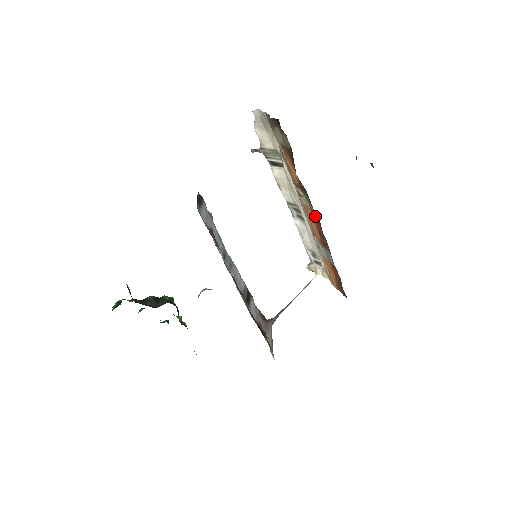
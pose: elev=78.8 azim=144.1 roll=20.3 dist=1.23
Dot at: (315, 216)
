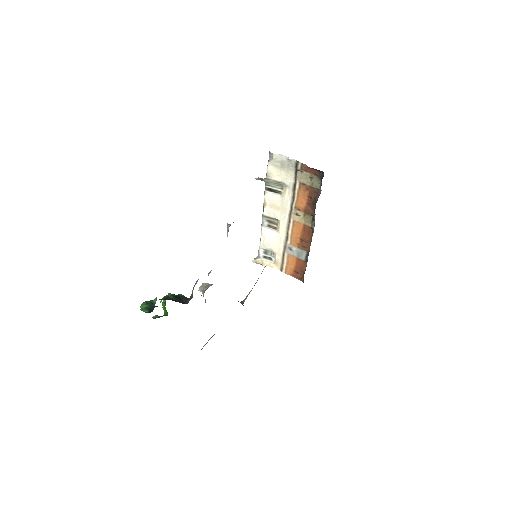
Dot at: (309, 229)
